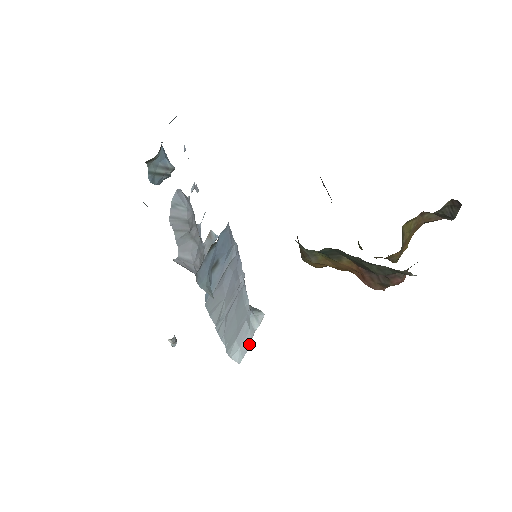
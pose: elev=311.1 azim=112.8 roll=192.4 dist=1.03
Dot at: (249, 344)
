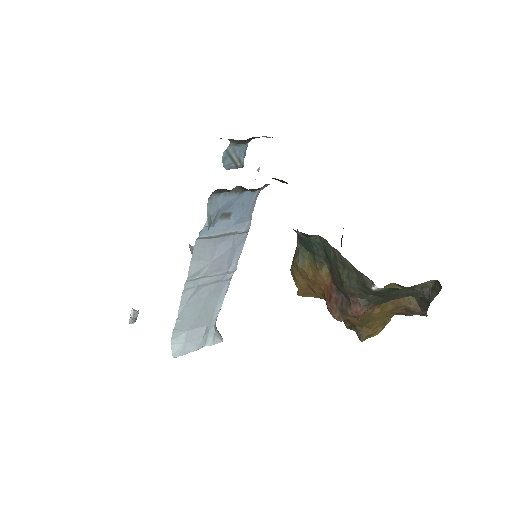
Dot at: (193, 350)
